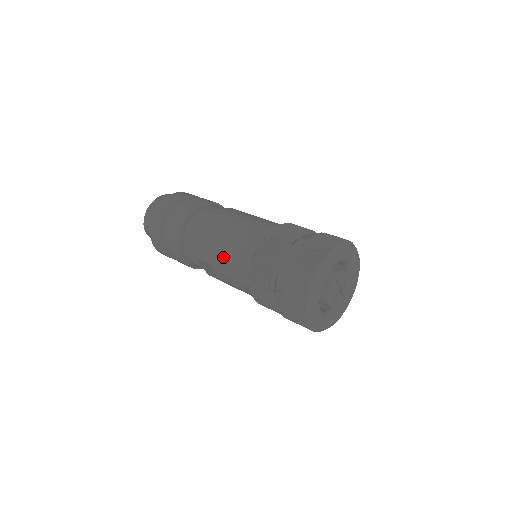
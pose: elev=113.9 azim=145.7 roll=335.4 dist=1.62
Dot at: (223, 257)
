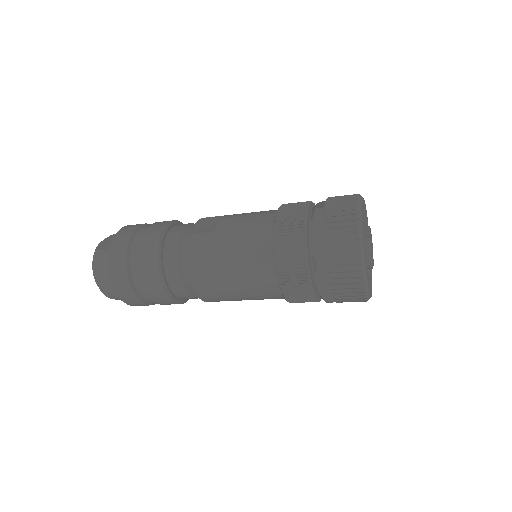
Dot at: occluded
